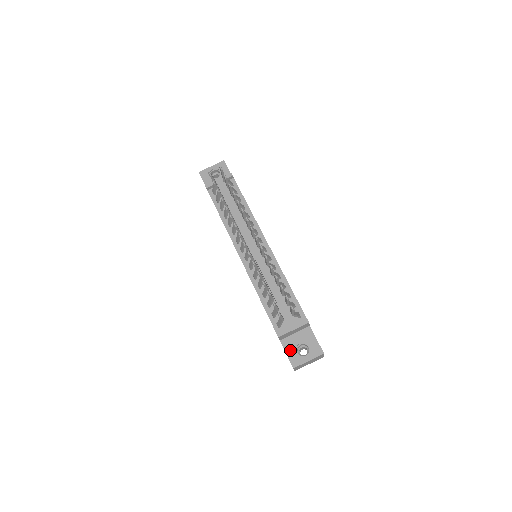
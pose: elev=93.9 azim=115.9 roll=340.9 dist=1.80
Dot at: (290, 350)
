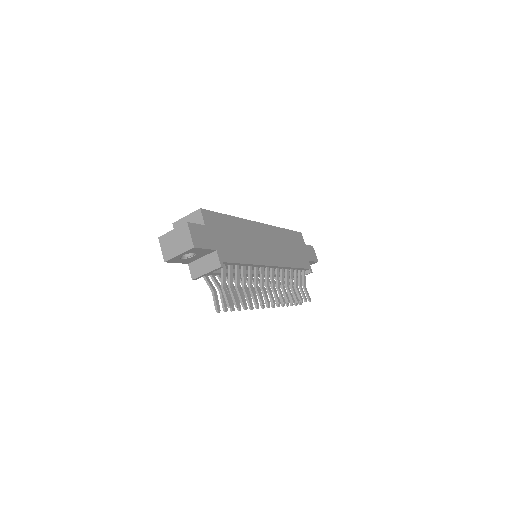
Dot at: occluded
